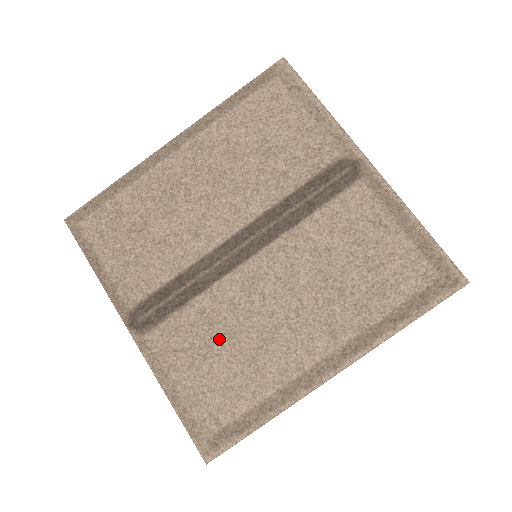
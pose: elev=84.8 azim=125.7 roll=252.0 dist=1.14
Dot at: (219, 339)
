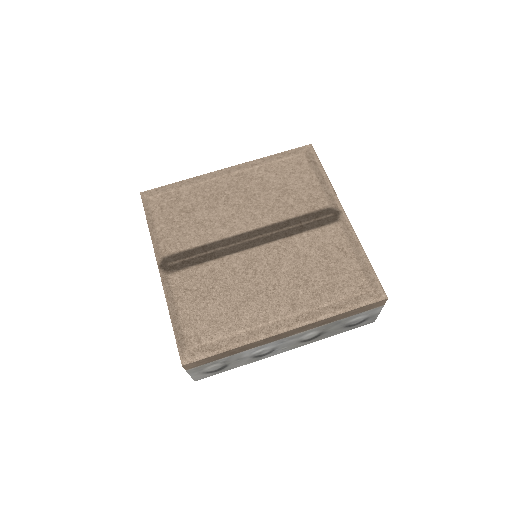
Dot at: (218, 290)
